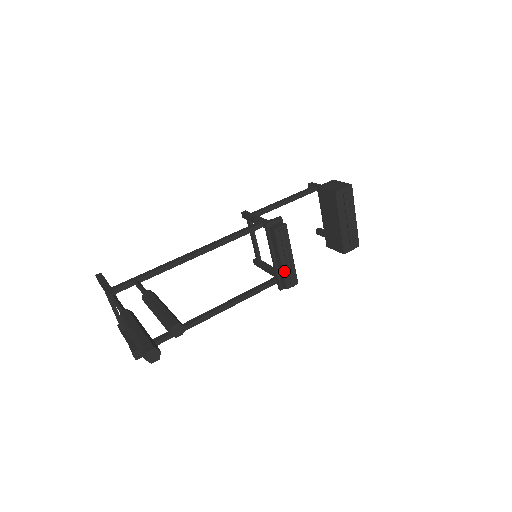
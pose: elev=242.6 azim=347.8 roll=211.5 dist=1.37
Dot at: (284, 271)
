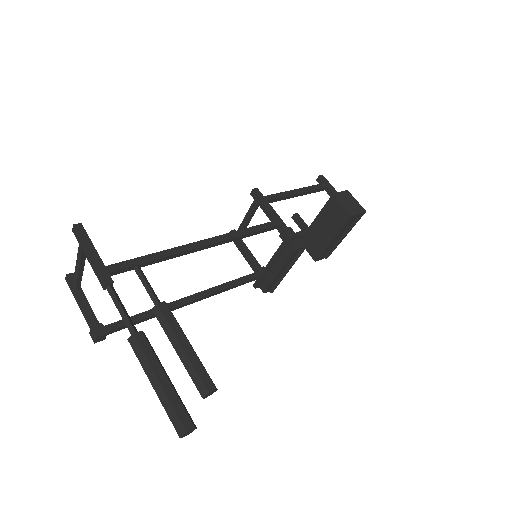
Dot at: (274, 280)
